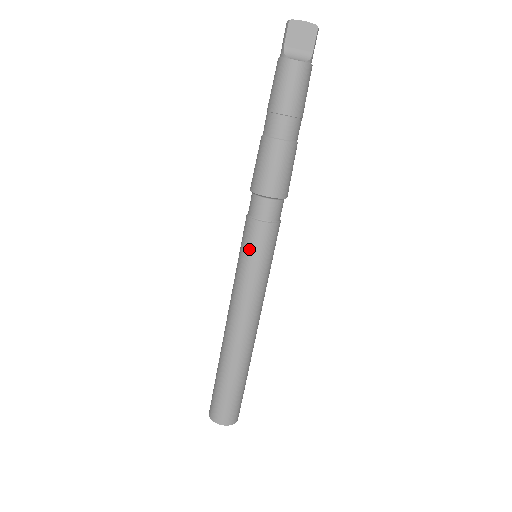
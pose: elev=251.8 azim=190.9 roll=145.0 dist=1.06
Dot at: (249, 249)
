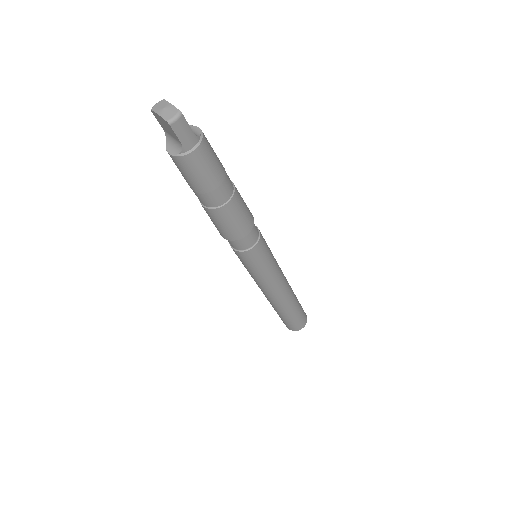
Dot at: occluded
